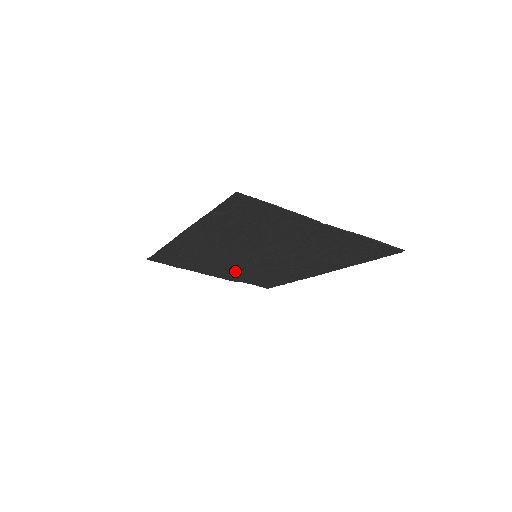
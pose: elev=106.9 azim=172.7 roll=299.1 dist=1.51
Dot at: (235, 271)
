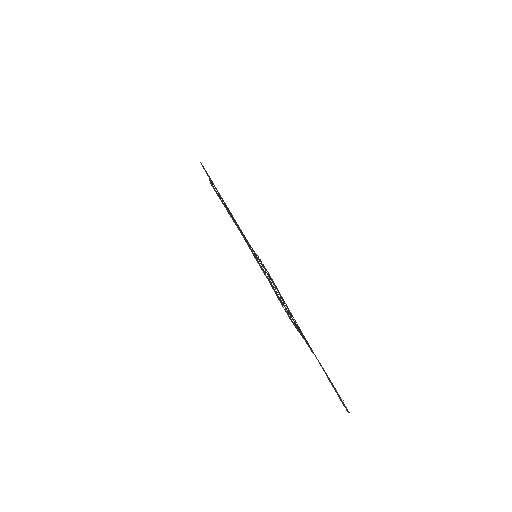
Dot at: occluded
